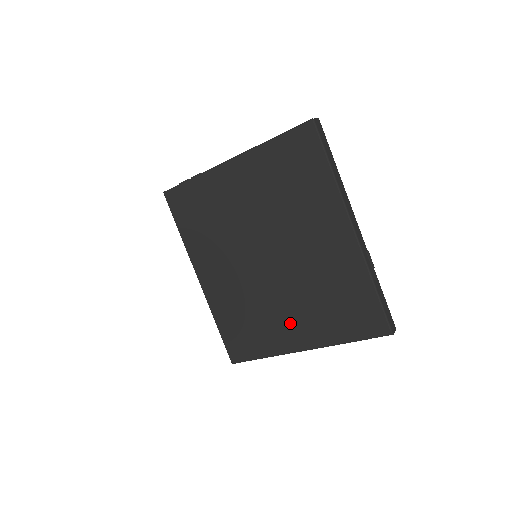
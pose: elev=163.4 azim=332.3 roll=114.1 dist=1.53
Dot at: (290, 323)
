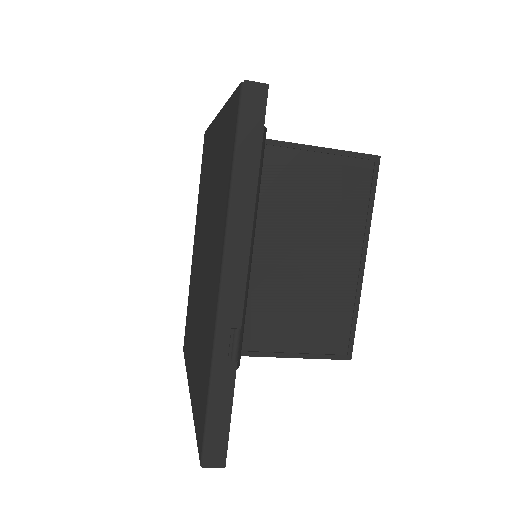
Dot at: (193, 351)
